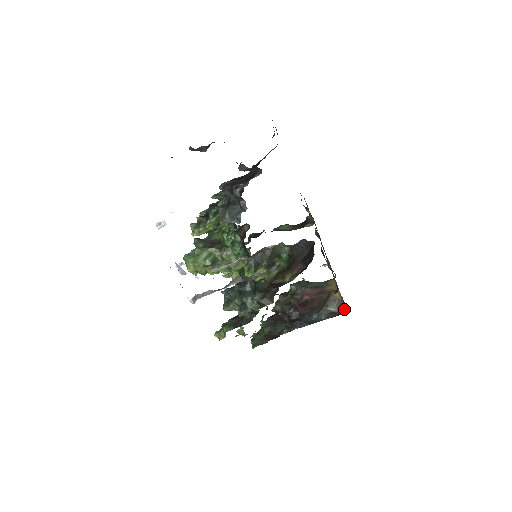
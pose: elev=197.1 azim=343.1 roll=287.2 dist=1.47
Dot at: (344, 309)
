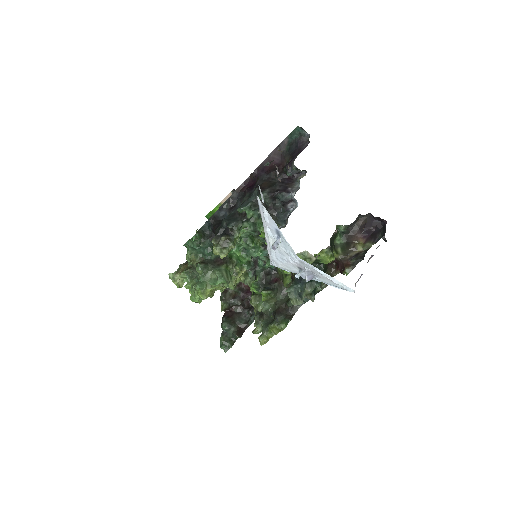
Dot at: occluded
